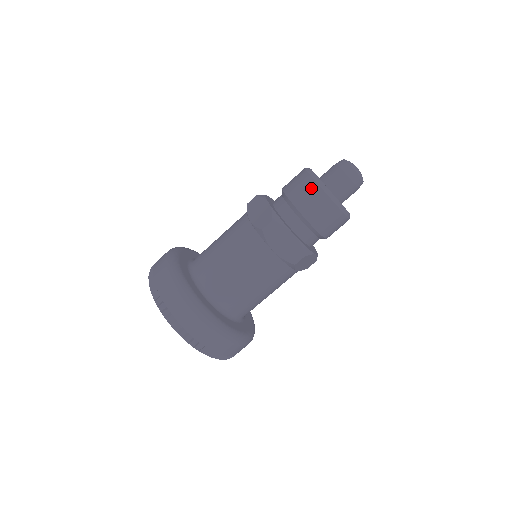
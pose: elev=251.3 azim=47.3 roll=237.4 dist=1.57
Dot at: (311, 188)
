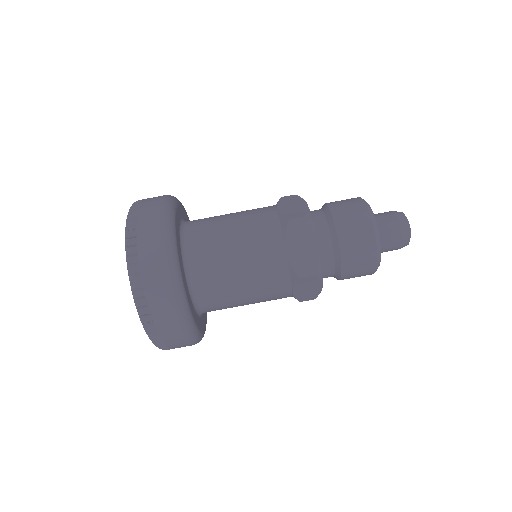
Dot at: (360, 212)
